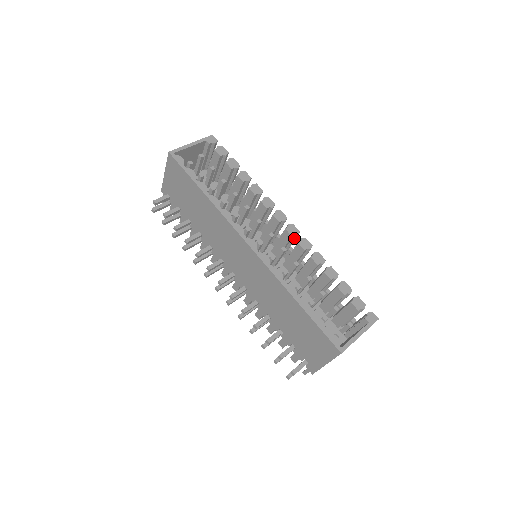
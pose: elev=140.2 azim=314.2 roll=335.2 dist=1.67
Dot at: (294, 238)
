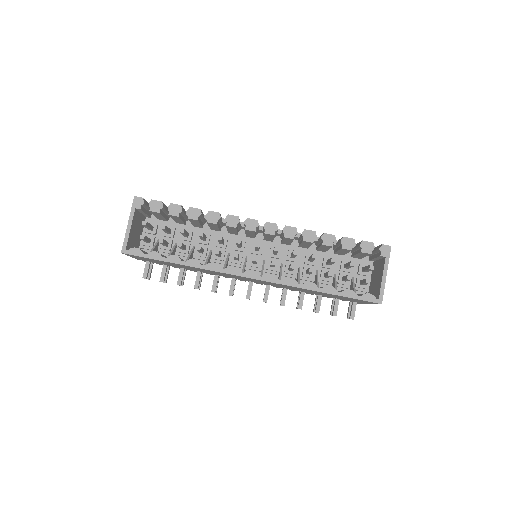
Dot at: (276, 231)
